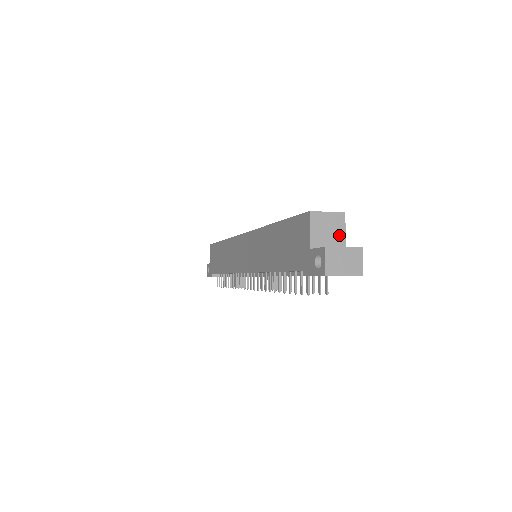
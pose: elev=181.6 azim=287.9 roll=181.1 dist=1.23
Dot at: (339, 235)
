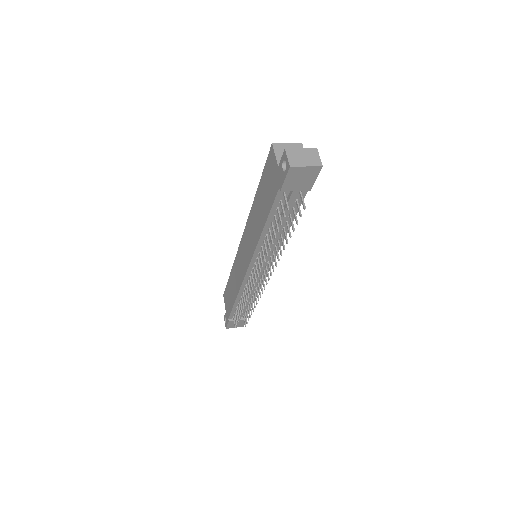
Dot at: occluded
